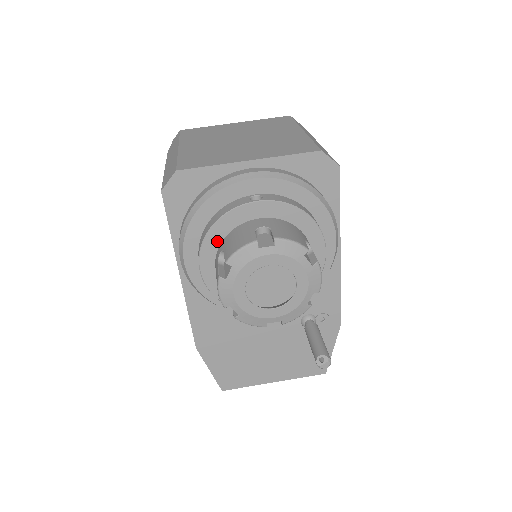
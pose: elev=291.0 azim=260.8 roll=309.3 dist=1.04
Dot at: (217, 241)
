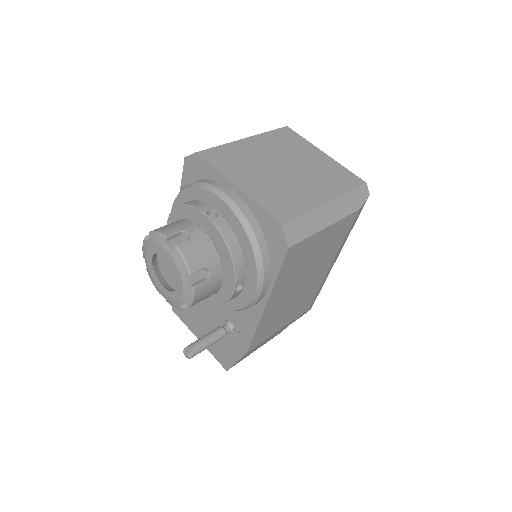
Dot at: (180, 217)
